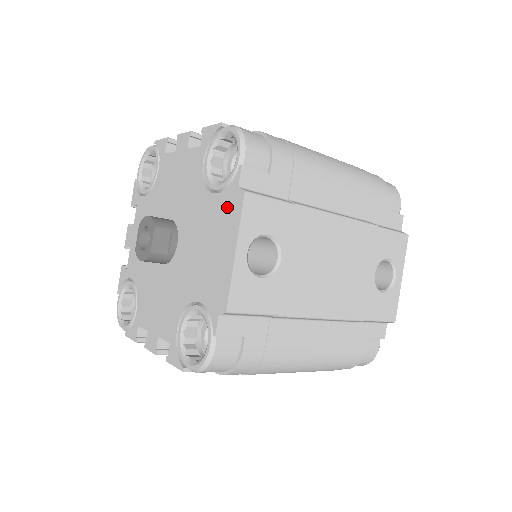
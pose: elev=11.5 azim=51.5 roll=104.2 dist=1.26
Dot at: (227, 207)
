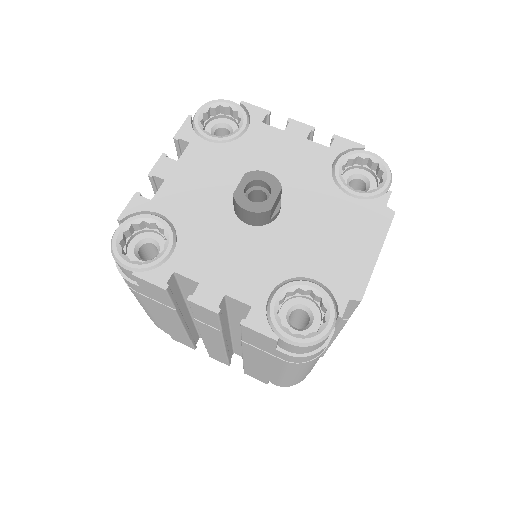
Dot at: (370, 215)
